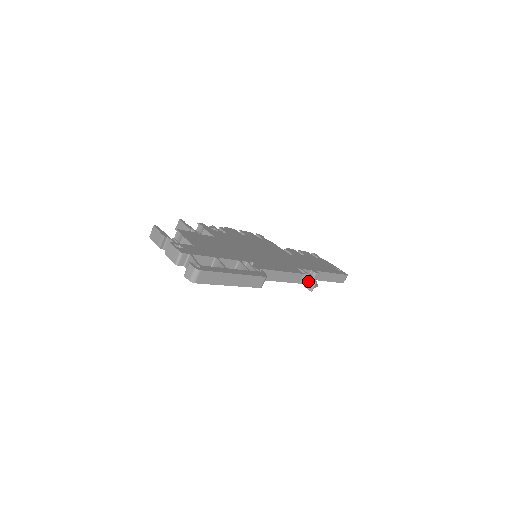
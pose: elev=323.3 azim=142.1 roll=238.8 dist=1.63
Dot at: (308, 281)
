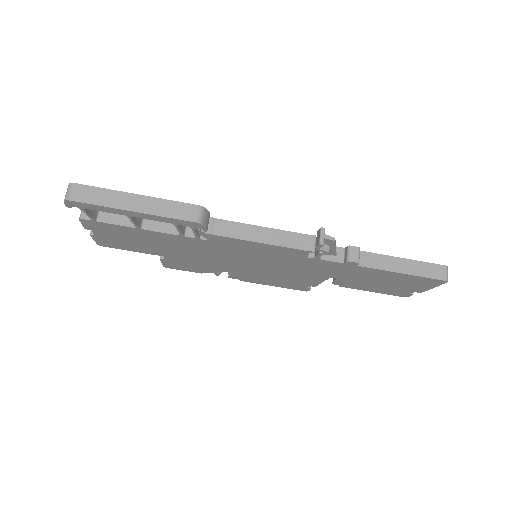
Dot at: (316, 238)
